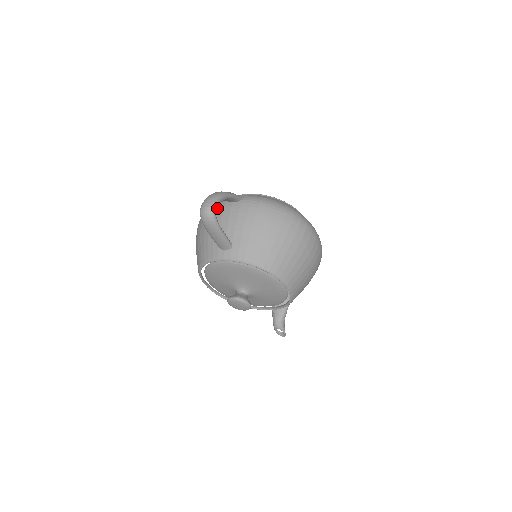
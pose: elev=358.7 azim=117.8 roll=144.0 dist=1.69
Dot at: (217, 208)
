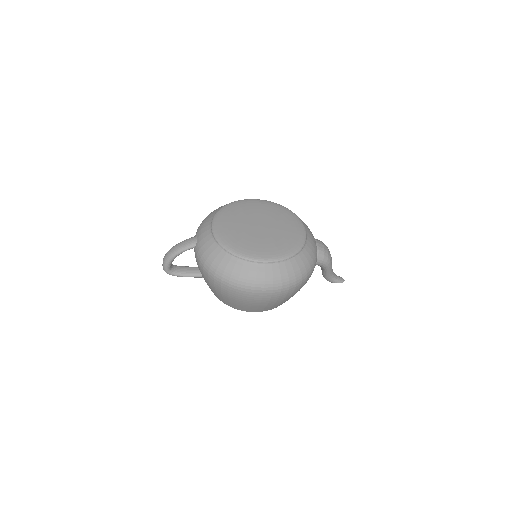
Dot at: occluded
